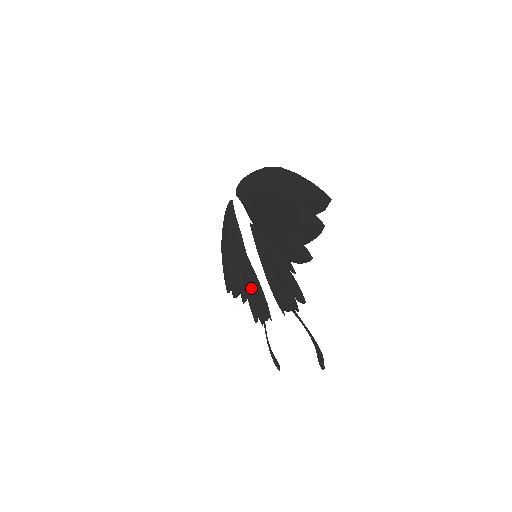
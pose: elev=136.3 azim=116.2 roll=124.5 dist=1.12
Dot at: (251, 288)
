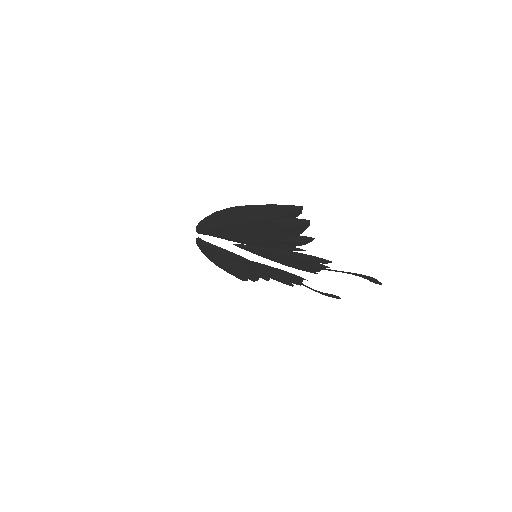
Dot at: (270, 273)
